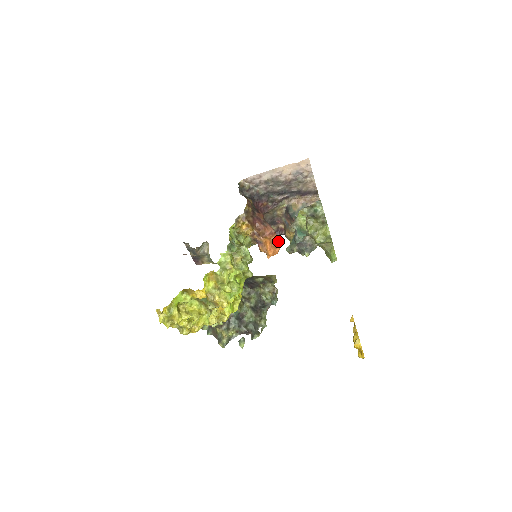
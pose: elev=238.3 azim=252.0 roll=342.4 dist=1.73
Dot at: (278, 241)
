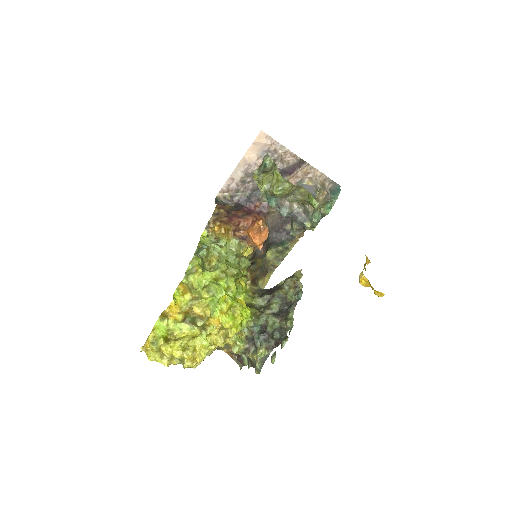
Dot at: (260, 225)
